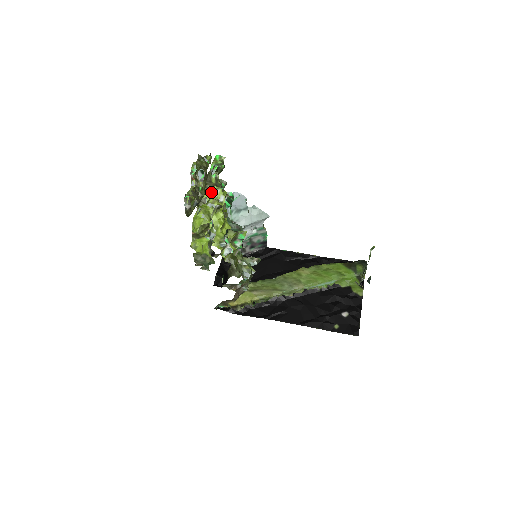
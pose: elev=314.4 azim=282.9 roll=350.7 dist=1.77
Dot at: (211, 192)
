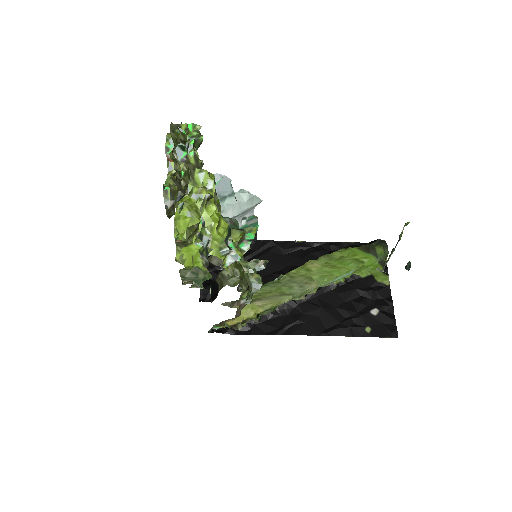
Dot at: (193, 177)
